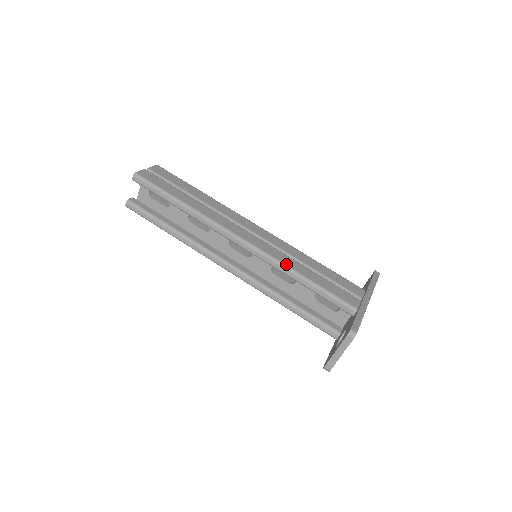
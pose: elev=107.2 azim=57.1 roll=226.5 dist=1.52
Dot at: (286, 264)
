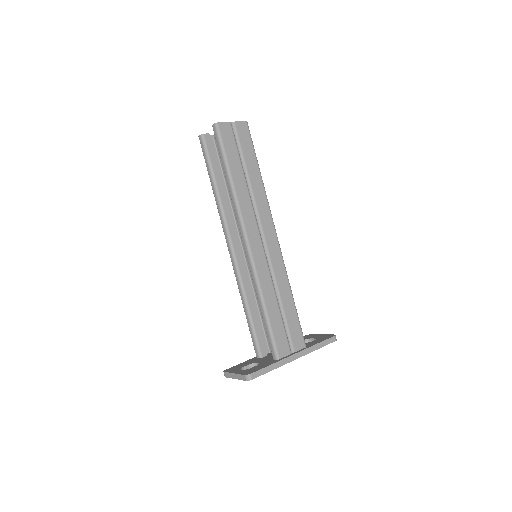
Dot at: (261, 287)
